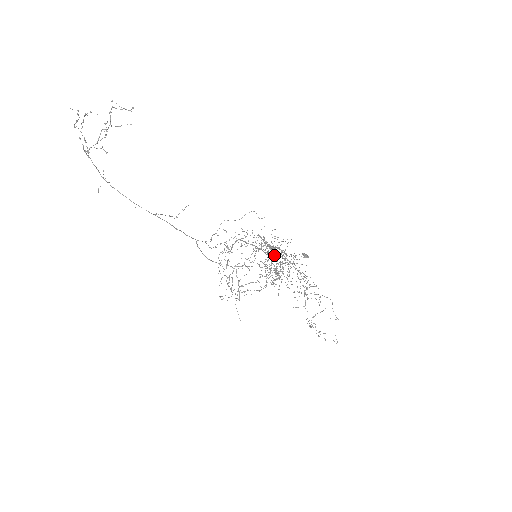
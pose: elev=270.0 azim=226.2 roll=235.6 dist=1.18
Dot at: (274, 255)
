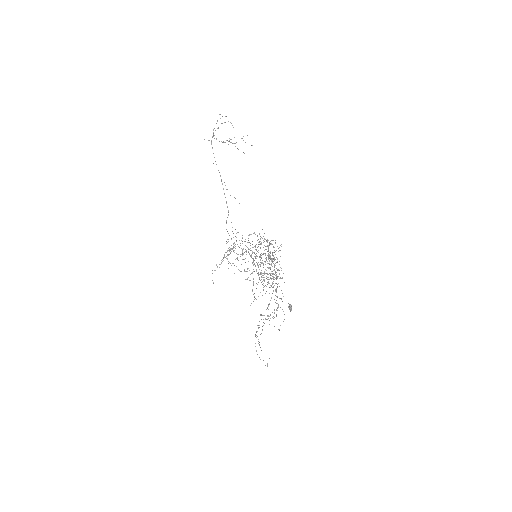
Dot at: occluded
